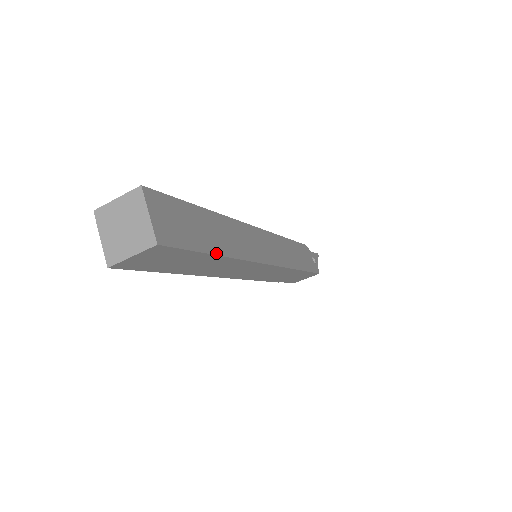
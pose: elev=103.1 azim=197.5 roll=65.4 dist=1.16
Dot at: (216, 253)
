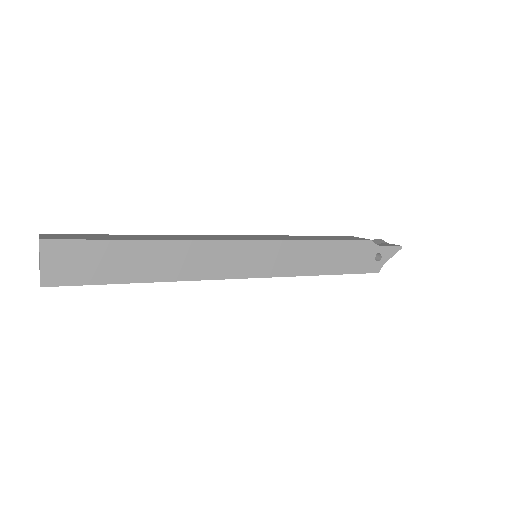
Dot at: (132, 281)
